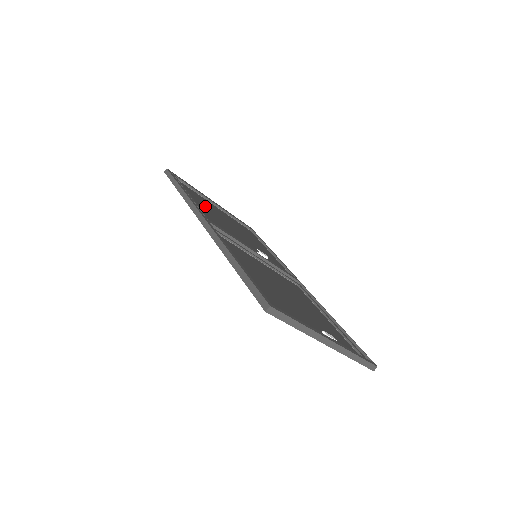
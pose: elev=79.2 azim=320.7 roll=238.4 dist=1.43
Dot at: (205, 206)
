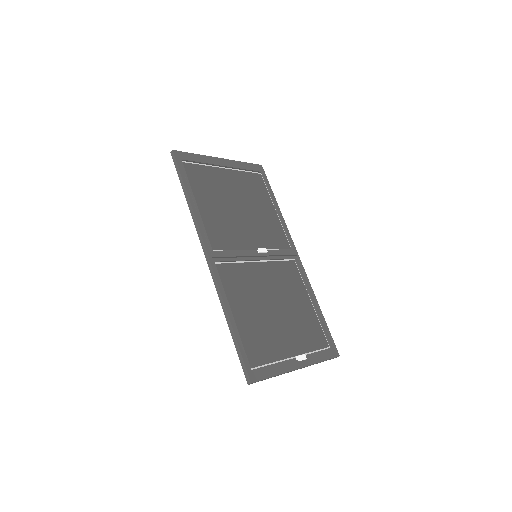
Dot at: (211, 197)
